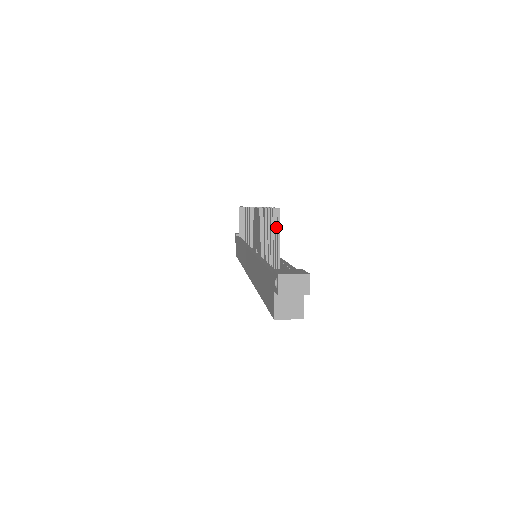
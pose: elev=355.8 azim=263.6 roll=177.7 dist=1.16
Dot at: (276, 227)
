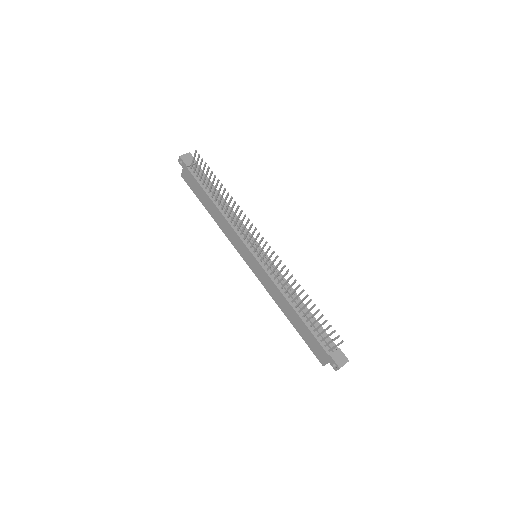
Dot at: occluded
